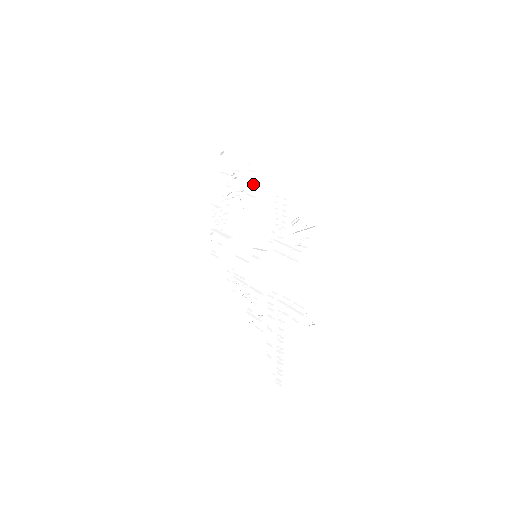
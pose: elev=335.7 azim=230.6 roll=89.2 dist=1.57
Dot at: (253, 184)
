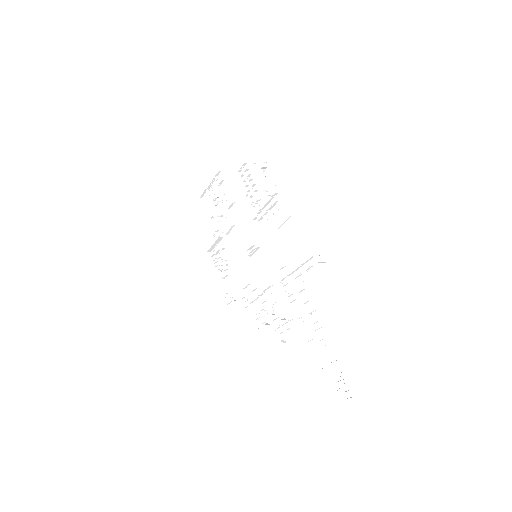
Dot at: (226, 194)
